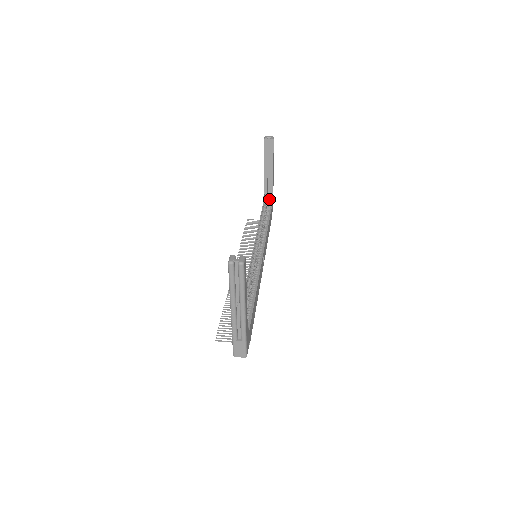
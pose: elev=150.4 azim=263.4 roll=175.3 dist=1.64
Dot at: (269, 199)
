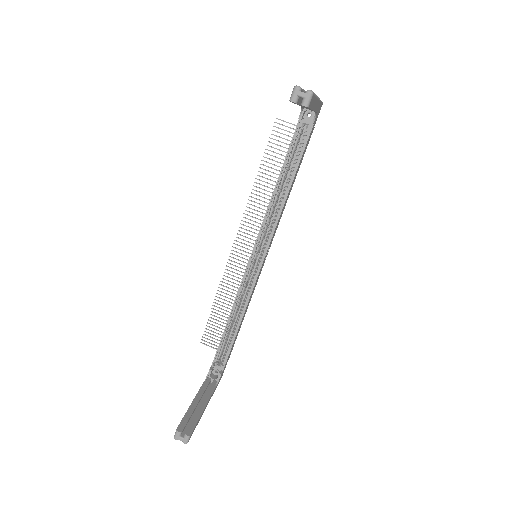
Dot at: (311, 111)
